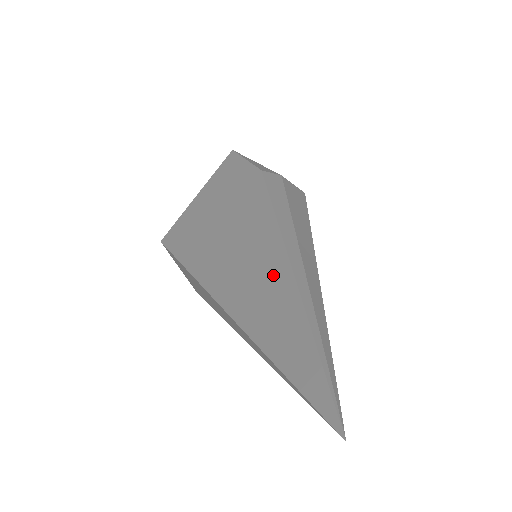
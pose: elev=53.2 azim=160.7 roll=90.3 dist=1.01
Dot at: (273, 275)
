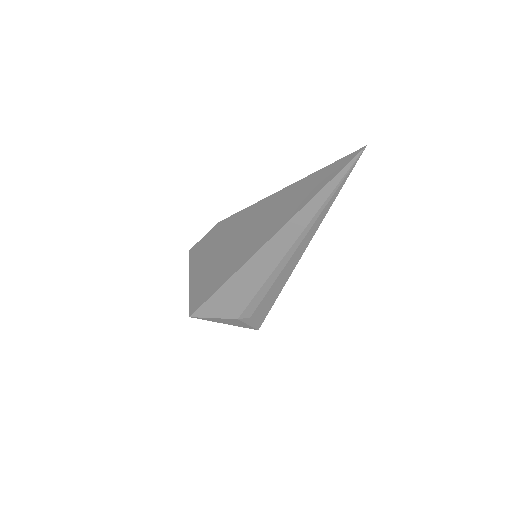
Dot at: (275, 203)
